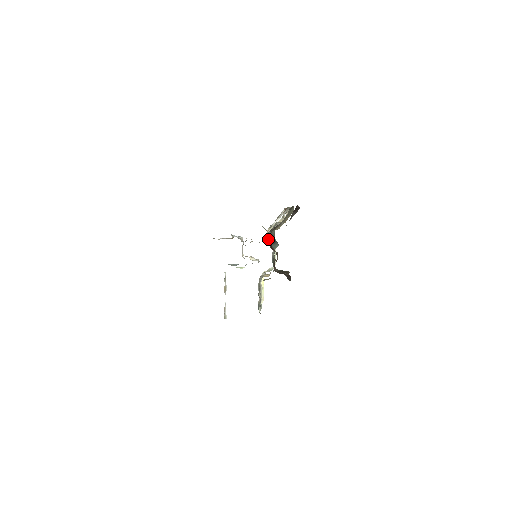
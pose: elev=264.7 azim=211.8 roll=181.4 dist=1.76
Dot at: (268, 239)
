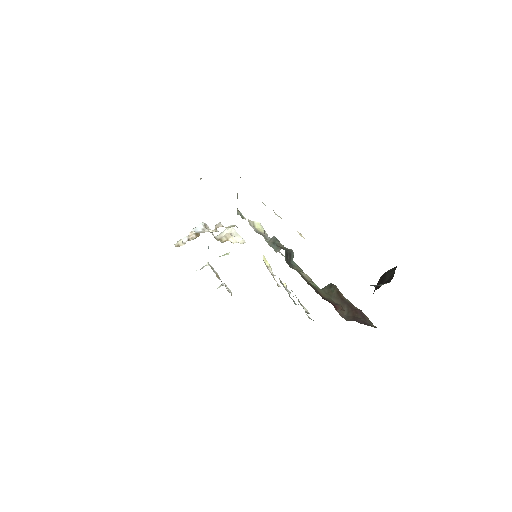
Dot at: occluded
